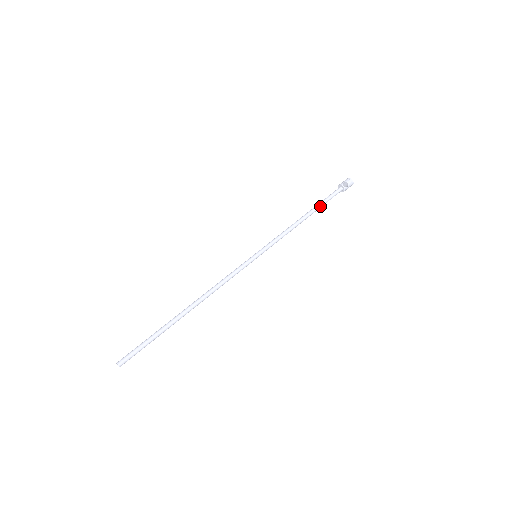
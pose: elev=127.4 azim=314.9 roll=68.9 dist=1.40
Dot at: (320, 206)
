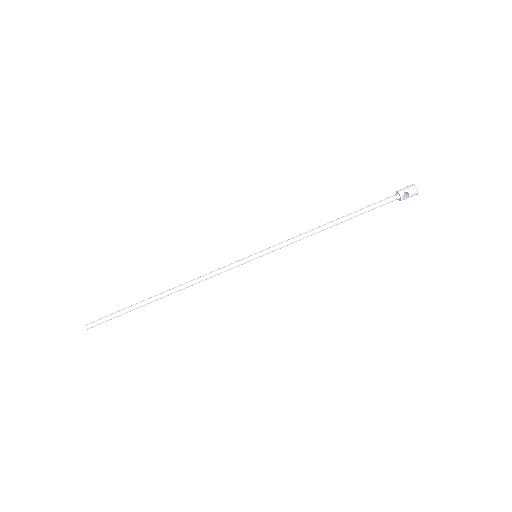
Dot at: (358, 215)
